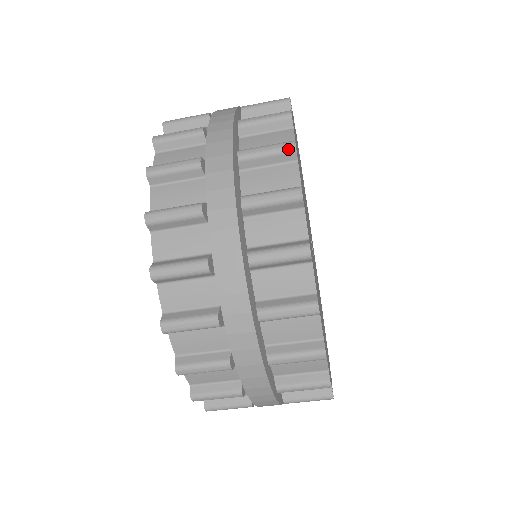
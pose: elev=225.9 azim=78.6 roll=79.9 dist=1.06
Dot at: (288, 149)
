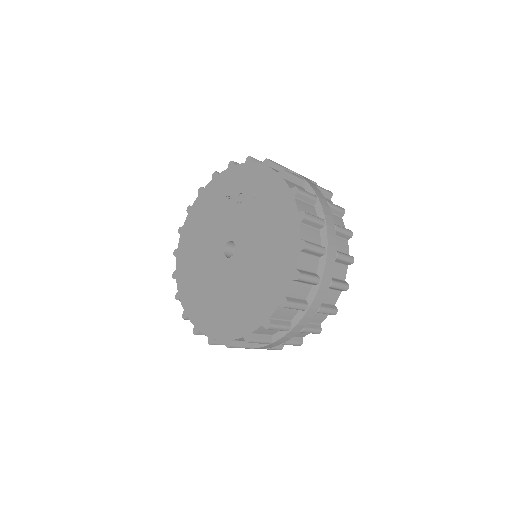
Dot at: occluded
